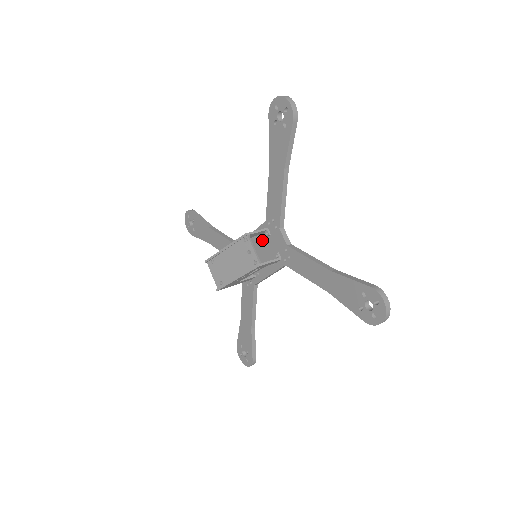
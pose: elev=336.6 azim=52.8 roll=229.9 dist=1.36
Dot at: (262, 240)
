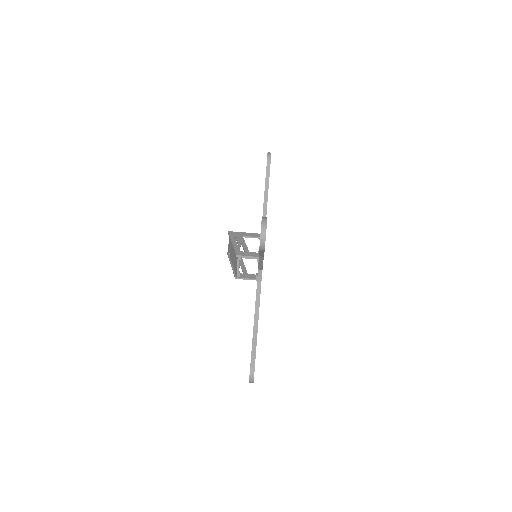
Dot at: occluded
